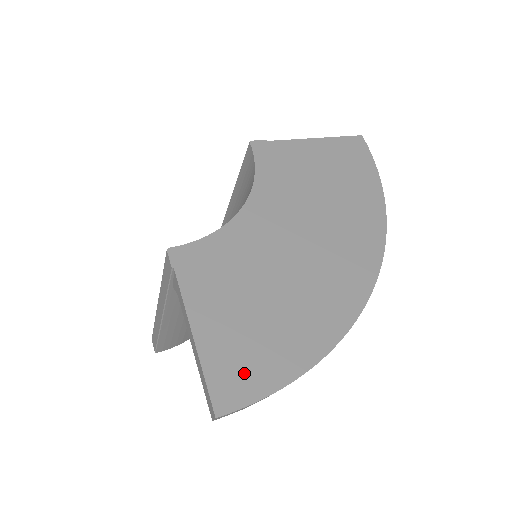
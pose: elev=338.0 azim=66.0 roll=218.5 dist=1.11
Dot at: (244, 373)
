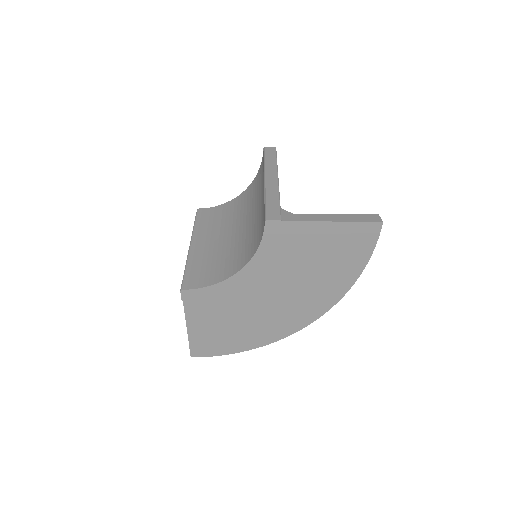
Dot at: (209, 347)
